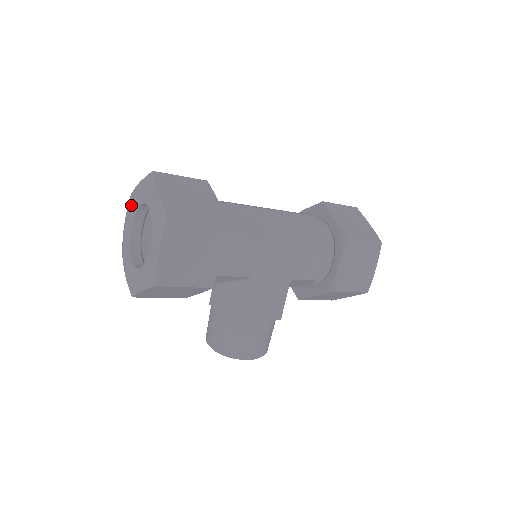
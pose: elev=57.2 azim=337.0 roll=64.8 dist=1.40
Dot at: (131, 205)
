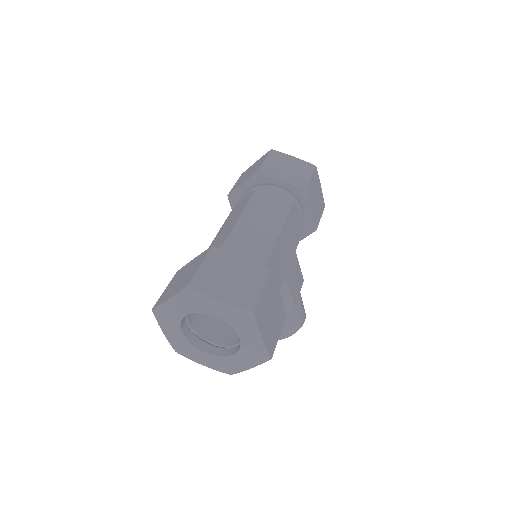
Dot at: (166, 319)
